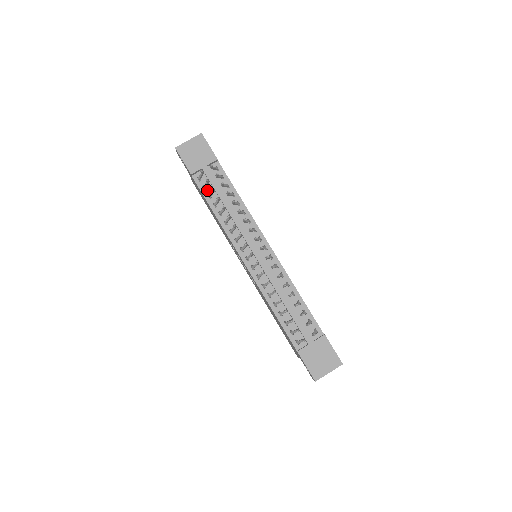
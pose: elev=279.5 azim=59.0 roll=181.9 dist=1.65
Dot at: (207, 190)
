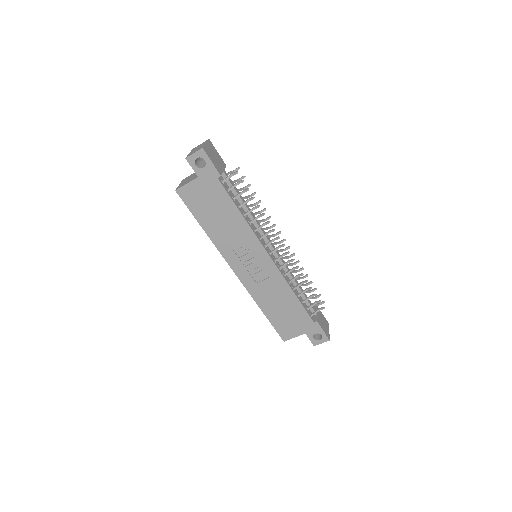
Dot at: (230, 193)
